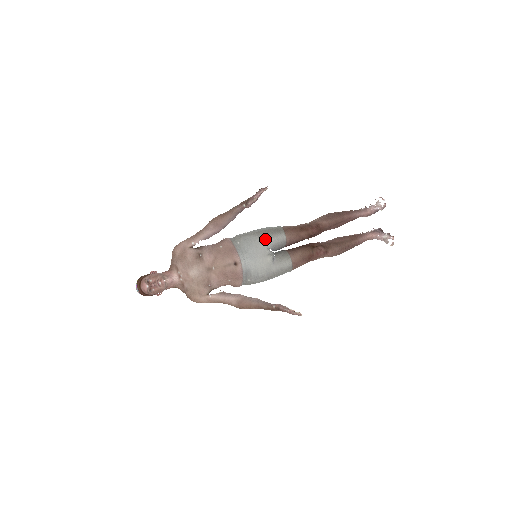
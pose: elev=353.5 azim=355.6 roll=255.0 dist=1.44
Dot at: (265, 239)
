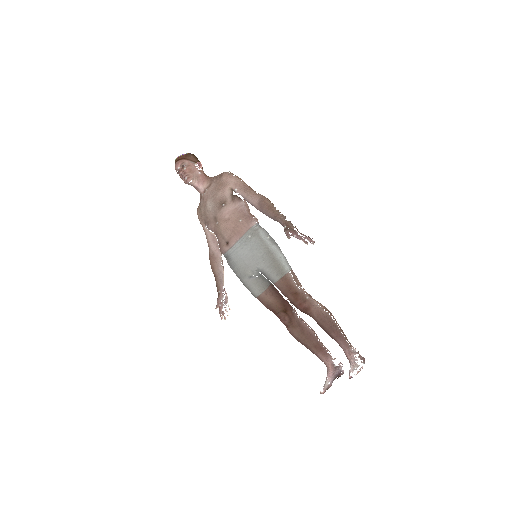
Dot at: (264, 262)
